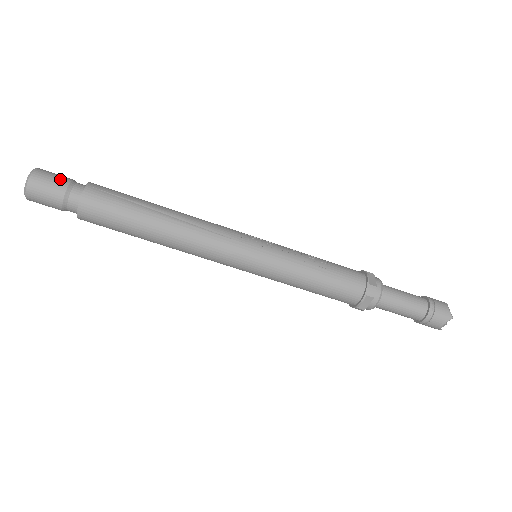
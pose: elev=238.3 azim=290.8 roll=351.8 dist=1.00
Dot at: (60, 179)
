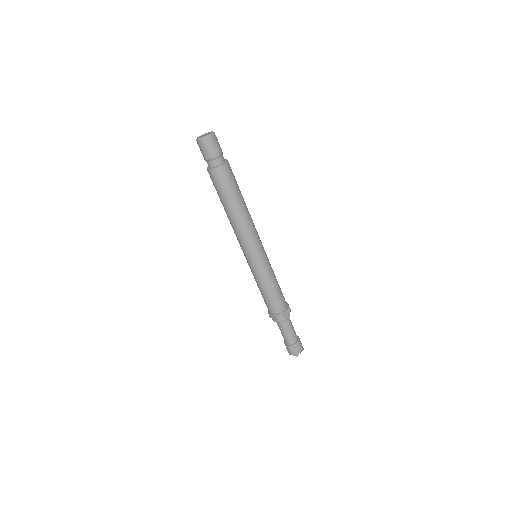
Dot at: occluded
